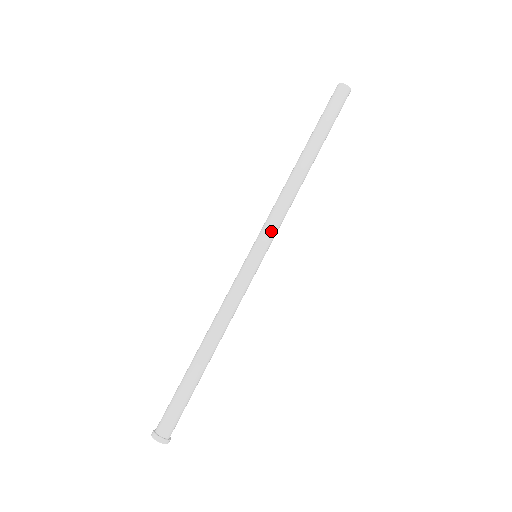
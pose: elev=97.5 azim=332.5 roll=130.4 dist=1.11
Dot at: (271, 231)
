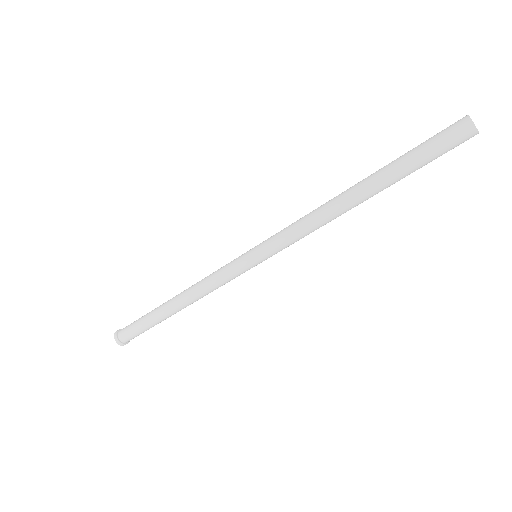
Dot at: occluded
